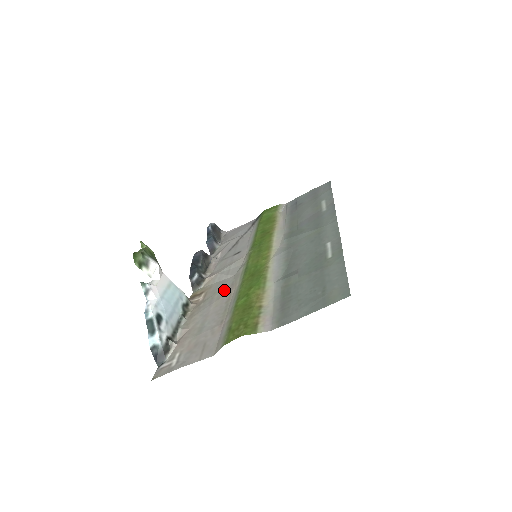
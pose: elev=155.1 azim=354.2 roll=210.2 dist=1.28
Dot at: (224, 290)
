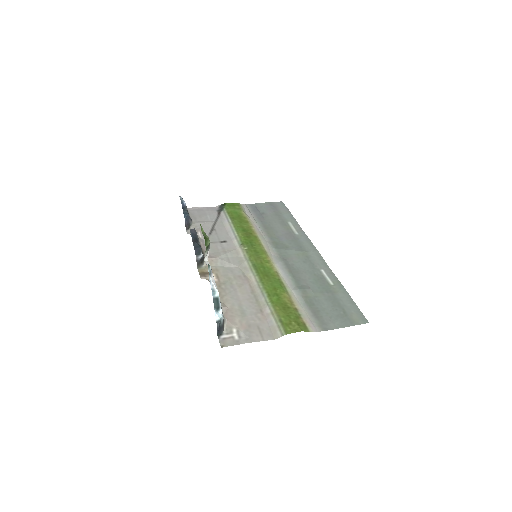
Dot at: (240, 279)
